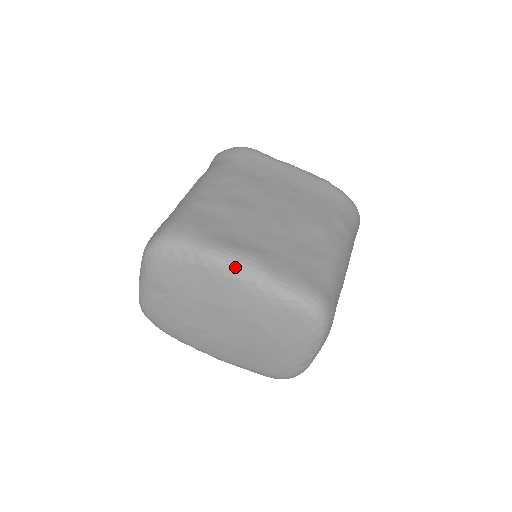
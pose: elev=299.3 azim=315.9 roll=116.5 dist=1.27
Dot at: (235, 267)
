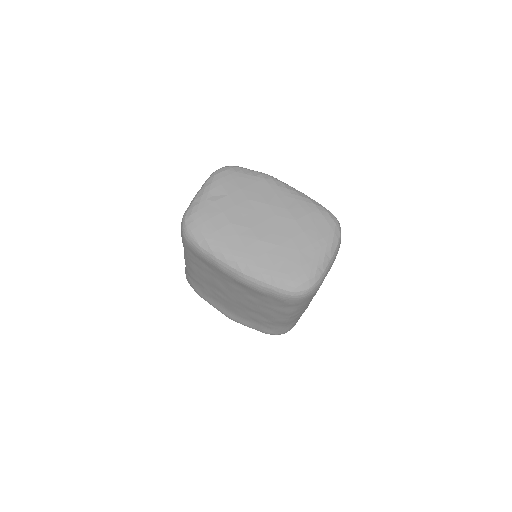
Dot at: (284, 183)
